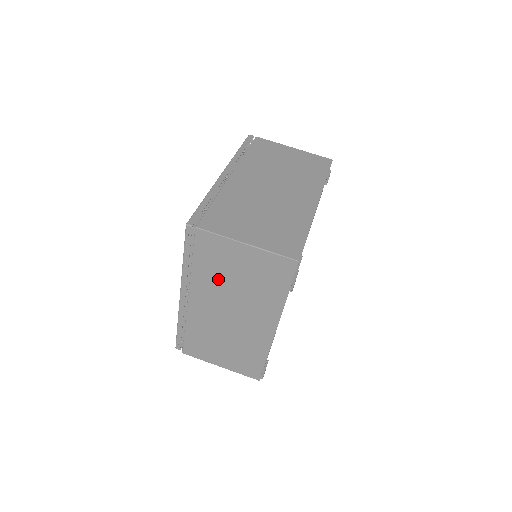
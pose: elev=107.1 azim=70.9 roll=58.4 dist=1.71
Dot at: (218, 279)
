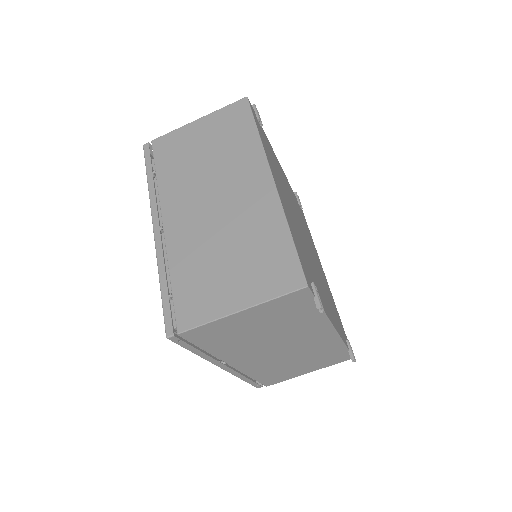
Dot at: (243, 342)
